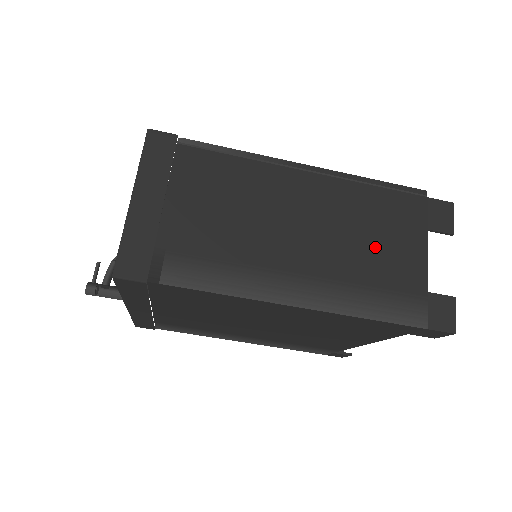
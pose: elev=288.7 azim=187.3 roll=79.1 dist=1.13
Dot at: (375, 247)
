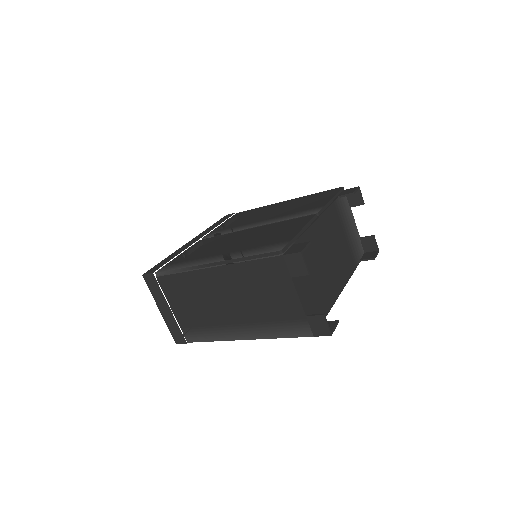
Dot at: (266, 299)
